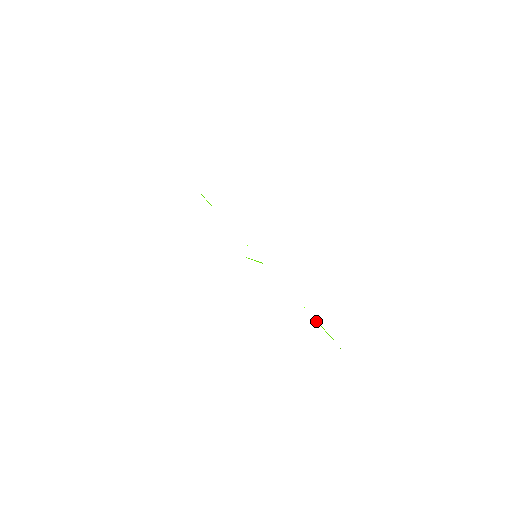
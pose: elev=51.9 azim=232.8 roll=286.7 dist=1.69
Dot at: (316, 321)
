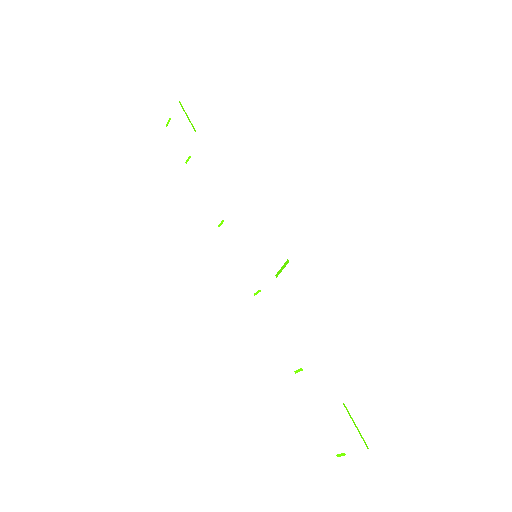
Dot at: occluded
